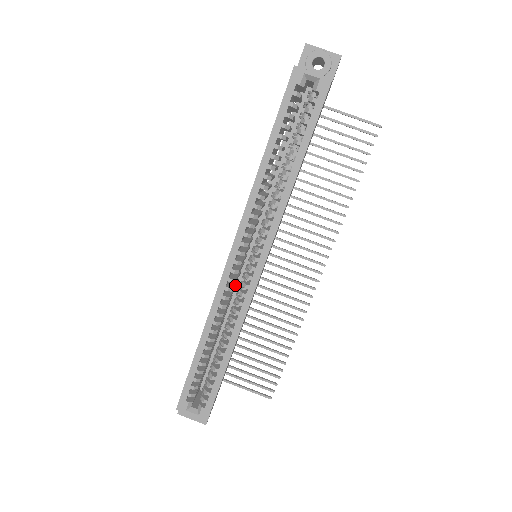
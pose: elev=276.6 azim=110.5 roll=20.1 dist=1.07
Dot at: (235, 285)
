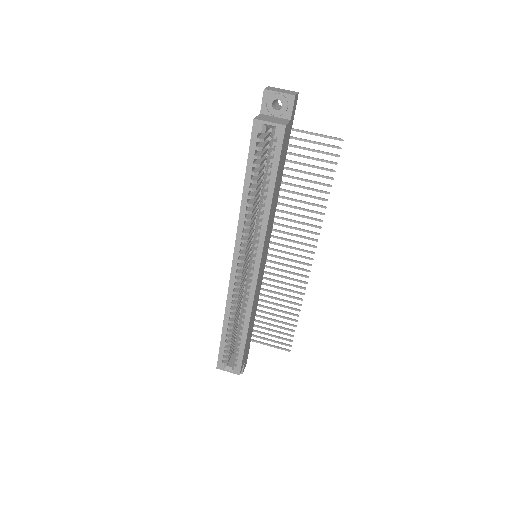
Dot at: occluded
